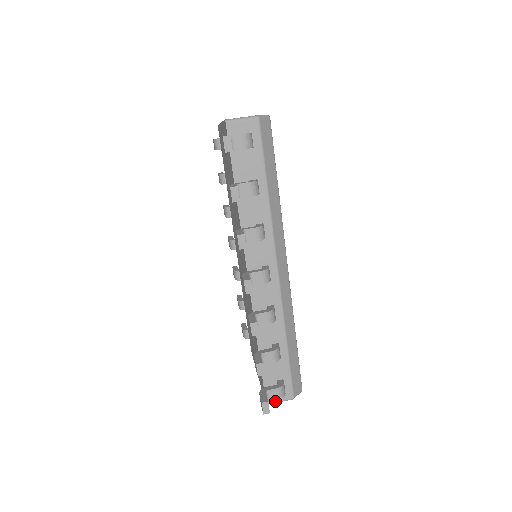
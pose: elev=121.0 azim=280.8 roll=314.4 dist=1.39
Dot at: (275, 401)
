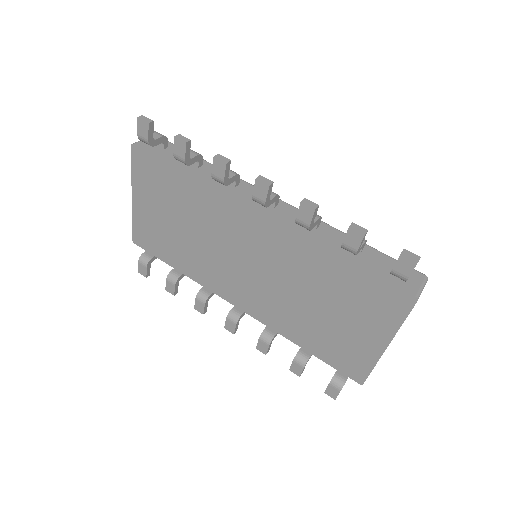
Dot at: (418, 289)
